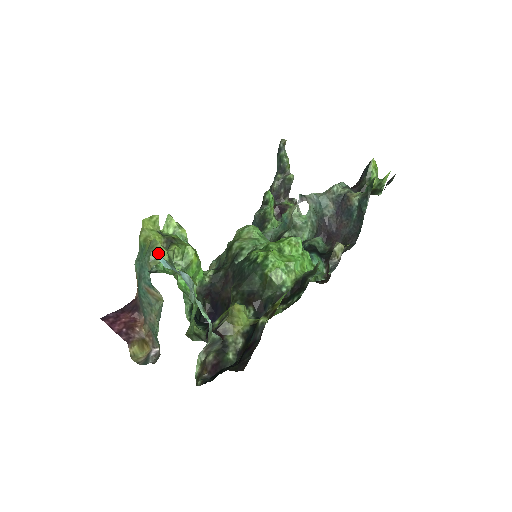
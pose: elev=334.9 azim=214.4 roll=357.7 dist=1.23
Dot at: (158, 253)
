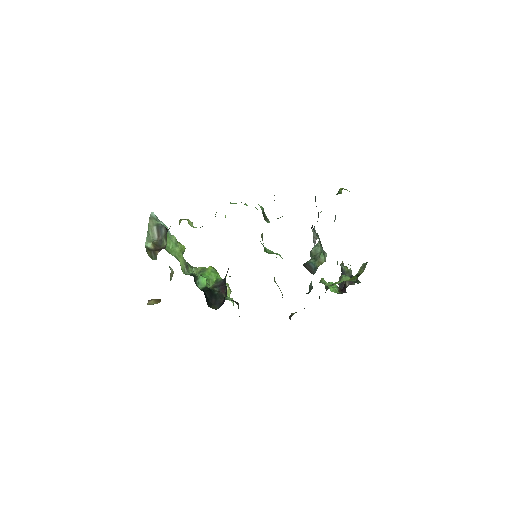
Dot at: occluded
